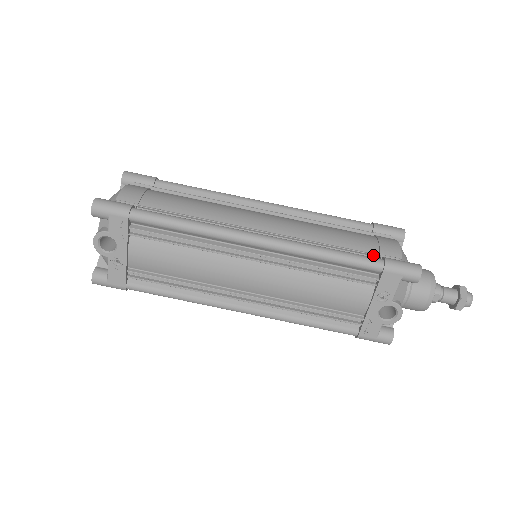
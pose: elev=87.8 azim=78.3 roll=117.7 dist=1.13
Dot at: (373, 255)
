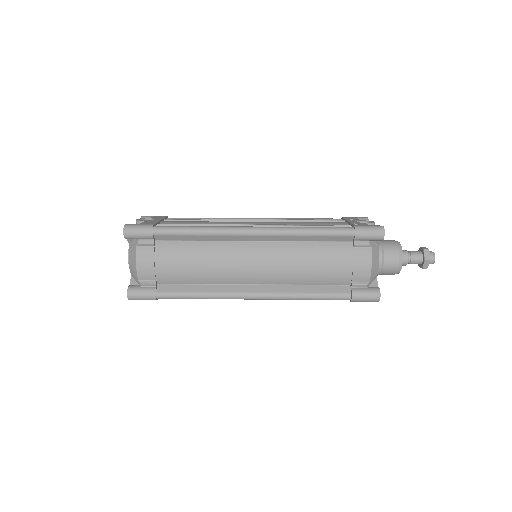
Dot at: occluded
